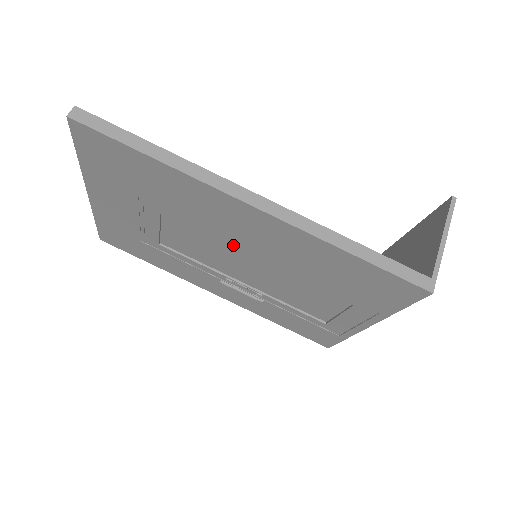
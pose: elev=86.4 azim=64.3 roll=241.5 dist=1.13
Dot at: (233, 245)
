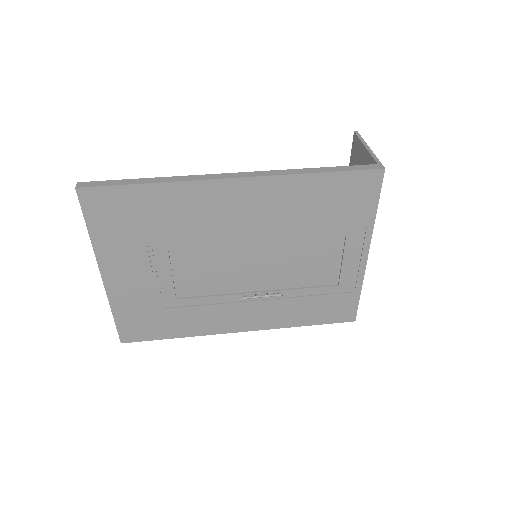
Dot at: (236, 242)
